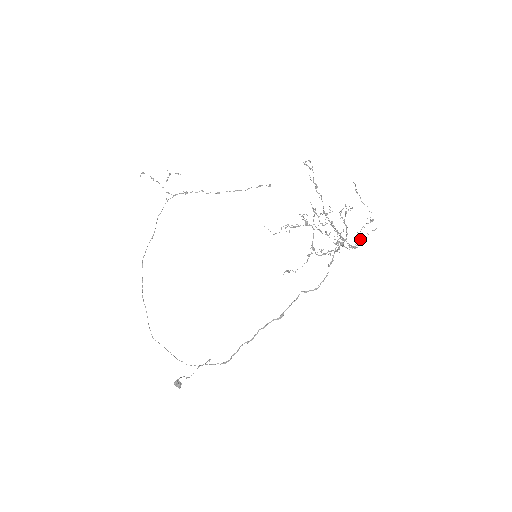
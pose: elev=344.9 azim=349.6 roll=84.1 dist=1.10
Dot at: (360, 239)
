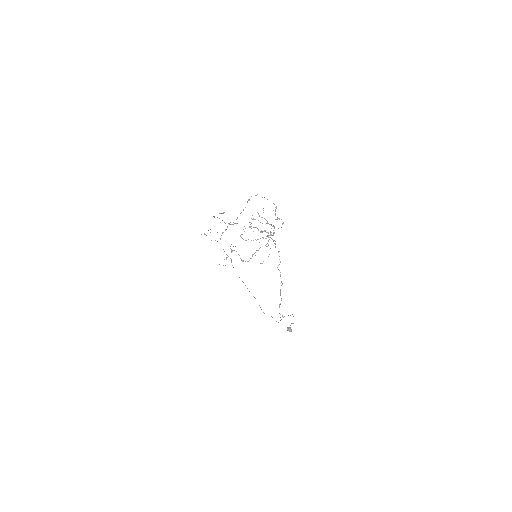
Dot at: occluded
